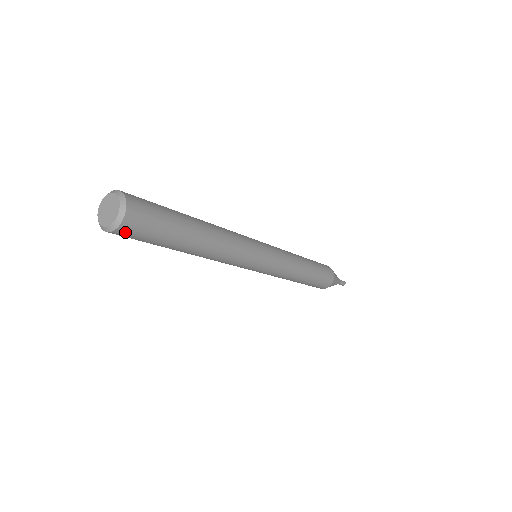
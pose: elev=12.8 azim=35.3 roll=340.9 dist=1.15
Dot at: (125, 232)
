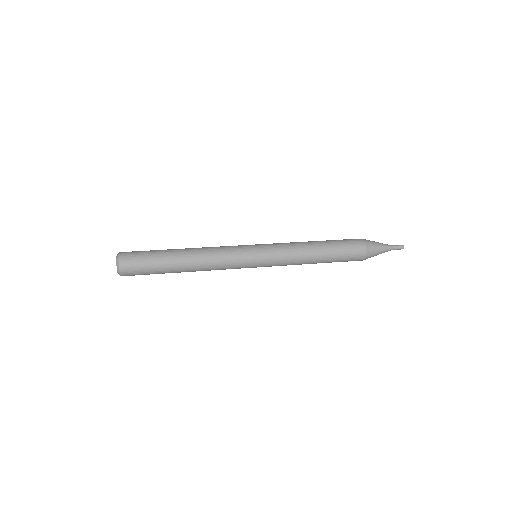
Dot at: occluded
